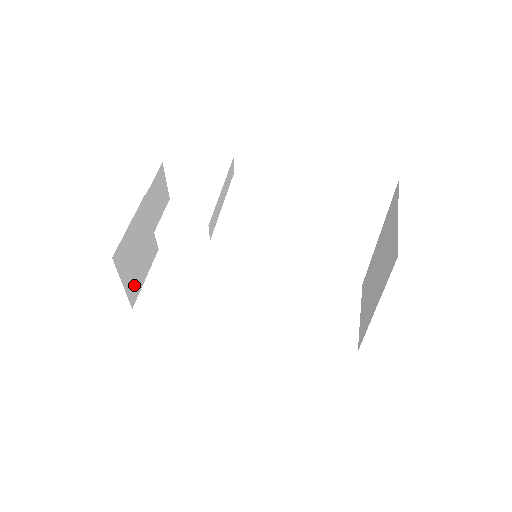
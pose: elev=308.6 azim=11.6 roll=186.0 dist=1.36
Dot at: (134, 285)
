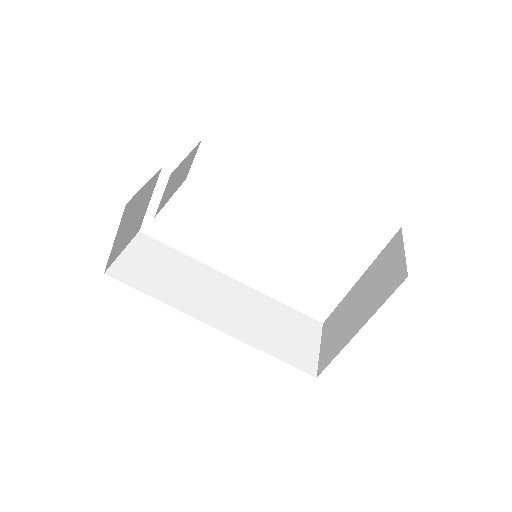
Dot at: (116, 249)
